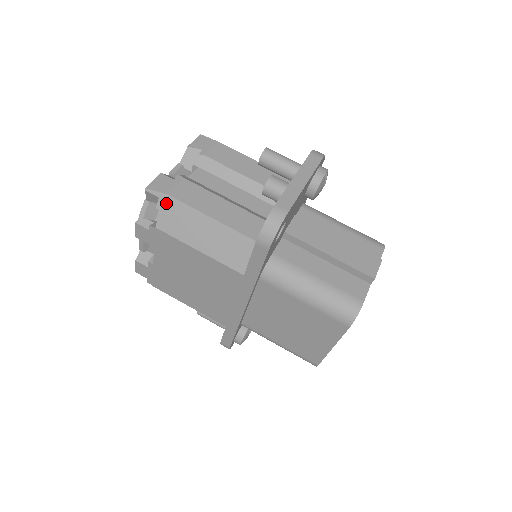
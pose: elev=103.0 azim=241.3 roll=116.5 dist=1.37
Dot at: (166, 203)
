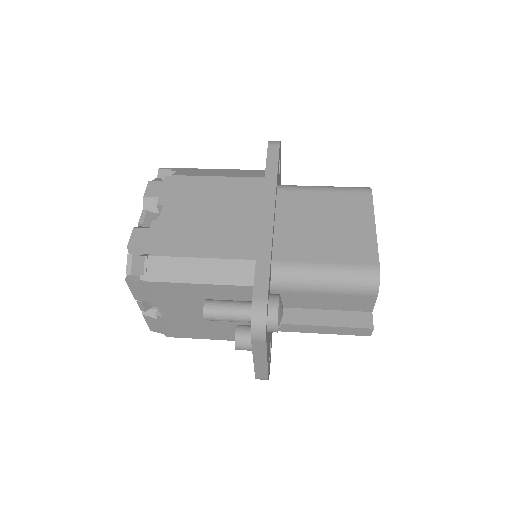
Dot at: (180, 170)
